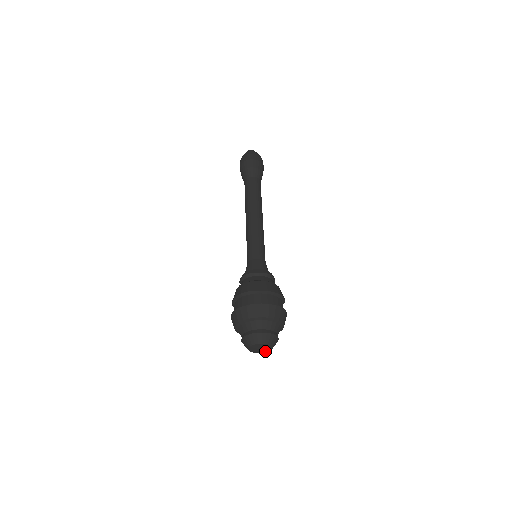
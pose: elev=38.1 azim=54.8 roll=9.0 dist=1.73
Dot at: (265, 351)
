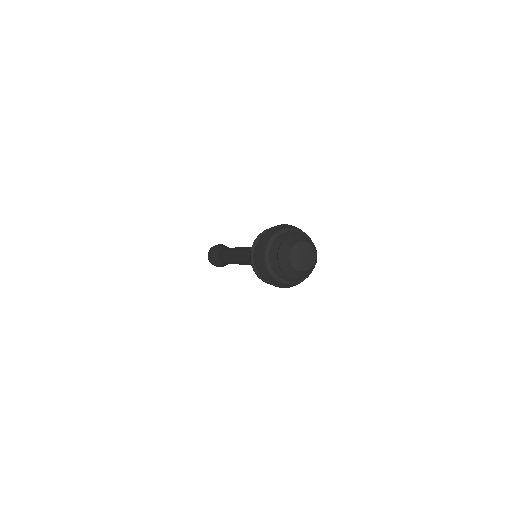
Dot at: (310, 263)
